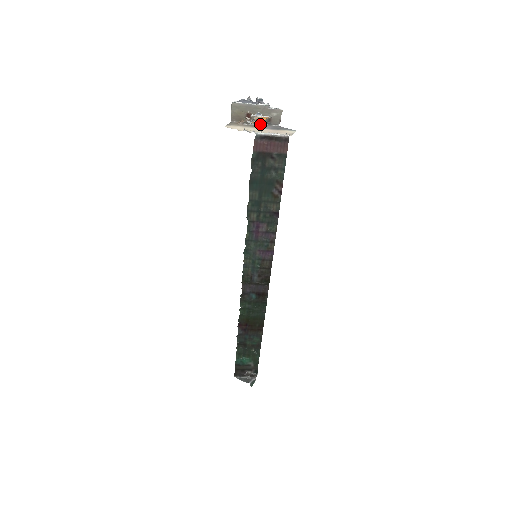
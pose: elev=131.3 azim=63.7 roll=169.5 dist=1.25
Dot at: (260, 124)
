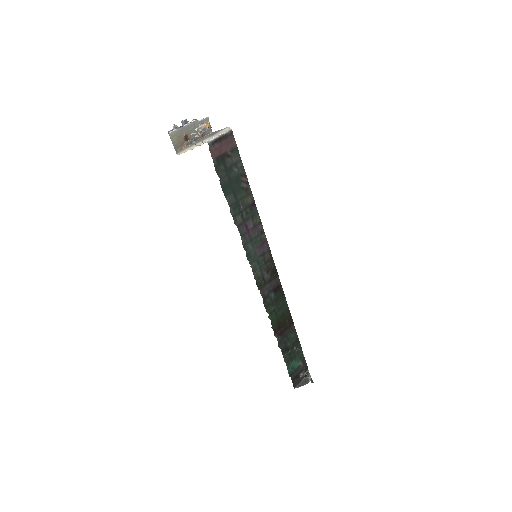
Dot at: (198, 140)
